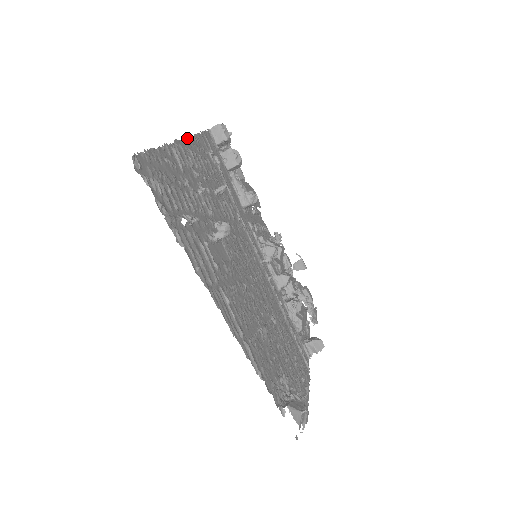
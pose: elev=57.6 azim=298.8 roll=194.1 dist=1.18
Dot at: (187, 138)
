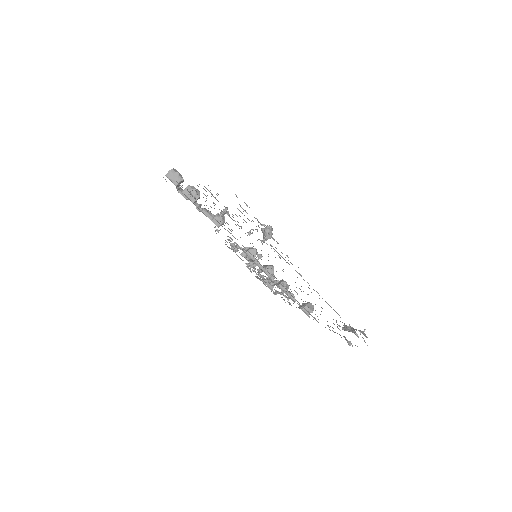
Dot at: occluded
